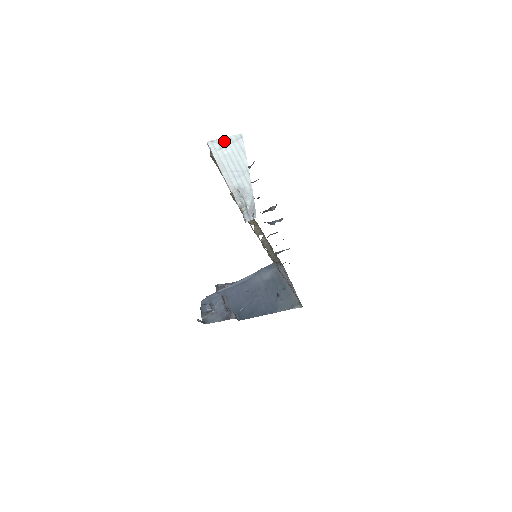
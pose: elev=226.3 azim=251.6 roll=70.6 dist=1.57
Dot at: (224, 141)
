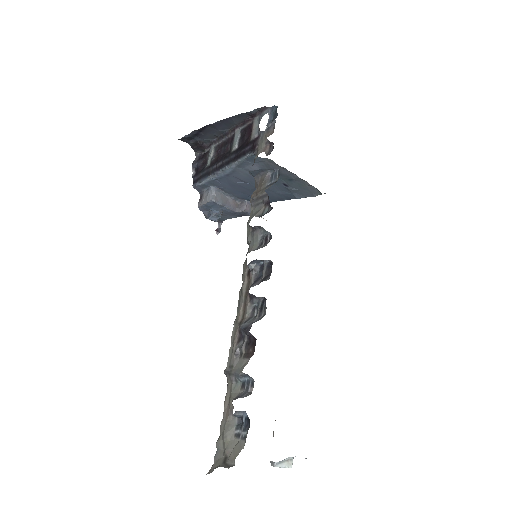
Dot at: occluded
